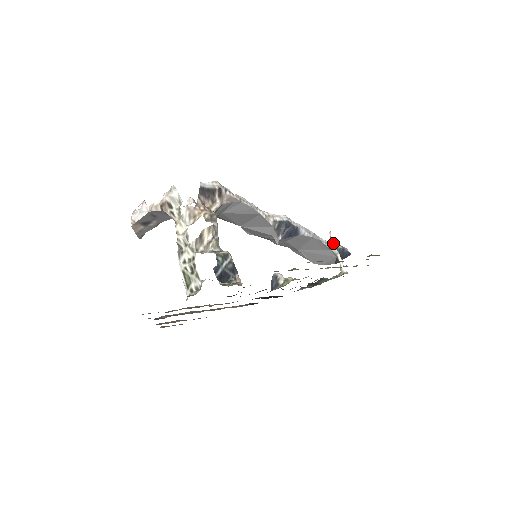
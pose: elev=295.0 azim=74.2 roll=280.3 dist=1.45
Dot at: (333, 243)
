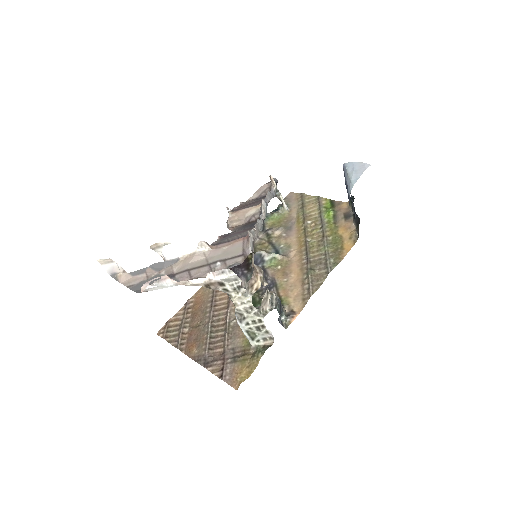
Dot at: (276, 187)
